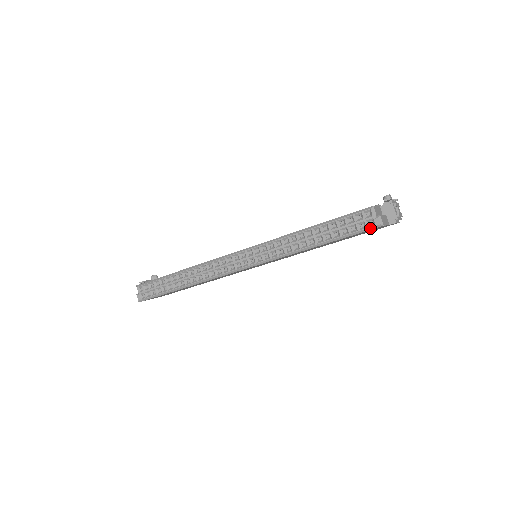
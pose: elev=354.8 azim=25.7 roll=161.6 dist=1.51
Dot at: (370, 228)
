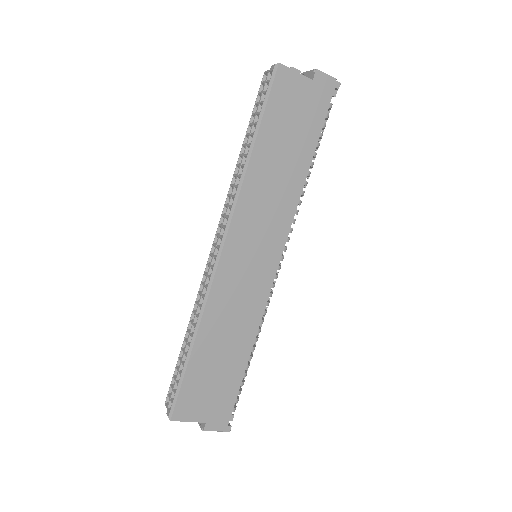
Dot at: (272, 78)
